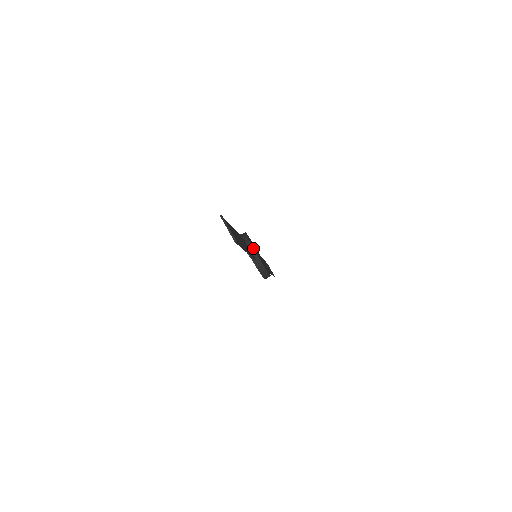
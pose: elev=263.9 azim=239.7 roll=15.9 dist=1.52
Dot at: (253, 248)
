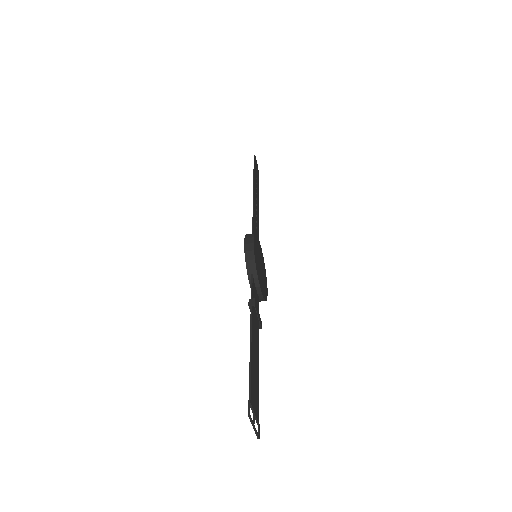
Dot at: (260, 288)
